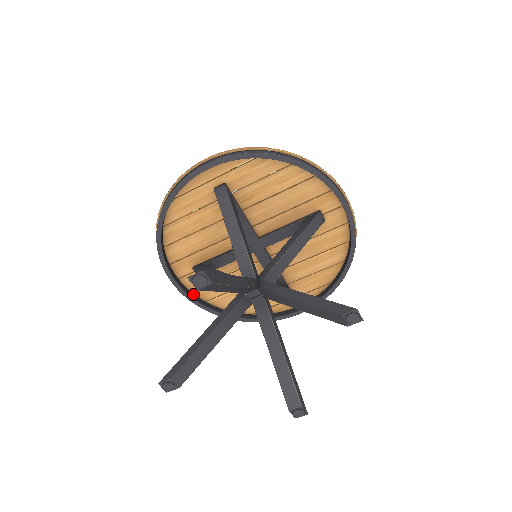
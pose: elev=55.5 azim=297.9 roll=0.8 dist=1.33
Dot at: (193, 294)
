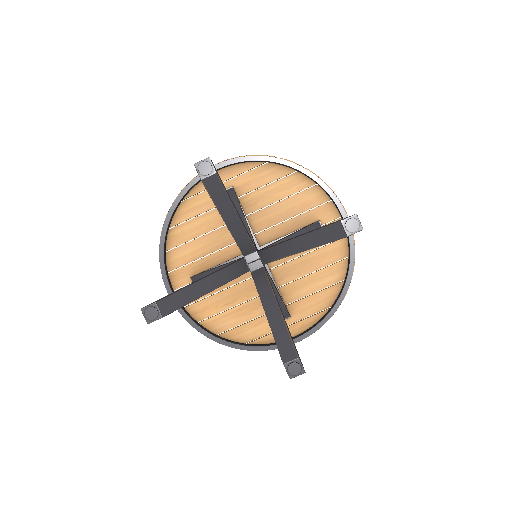
Dot at: (186, 311)
